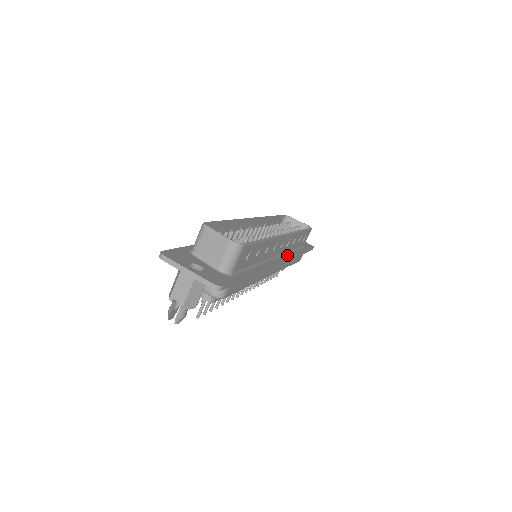
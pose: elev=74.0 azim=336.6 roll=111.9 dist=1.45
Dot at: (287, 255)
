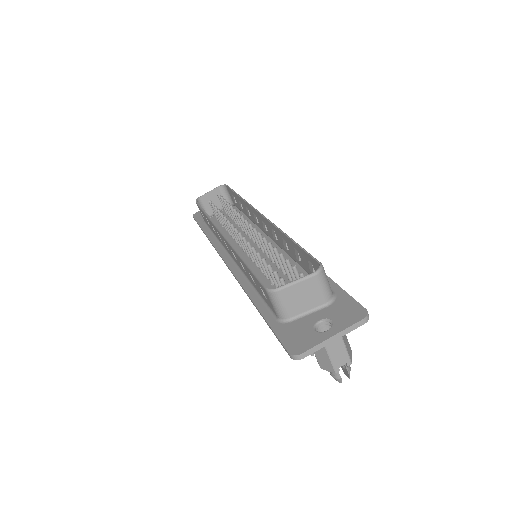
Dot at: occluded
